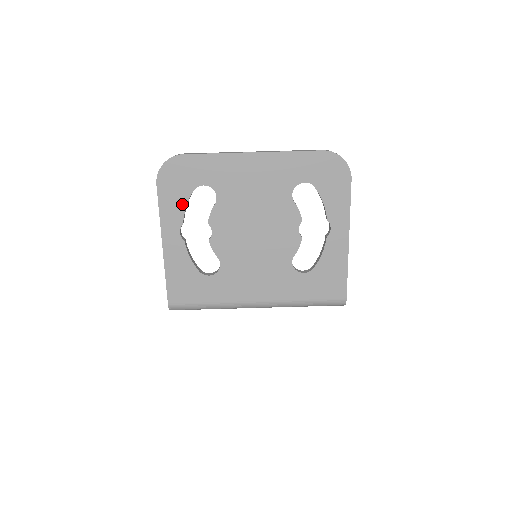
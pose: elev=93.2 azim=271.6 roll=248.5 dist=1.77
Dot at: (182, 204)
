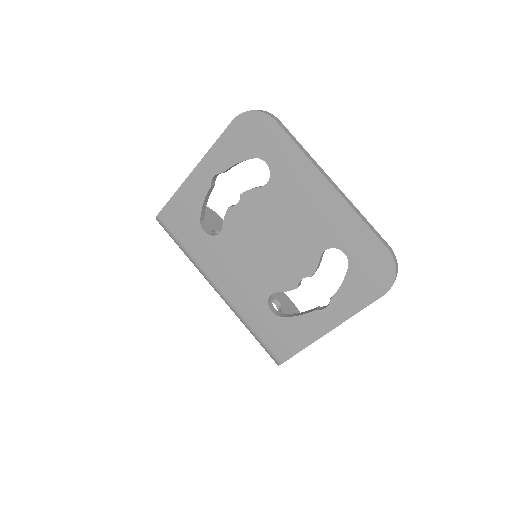
Dot at: (236, 158)
